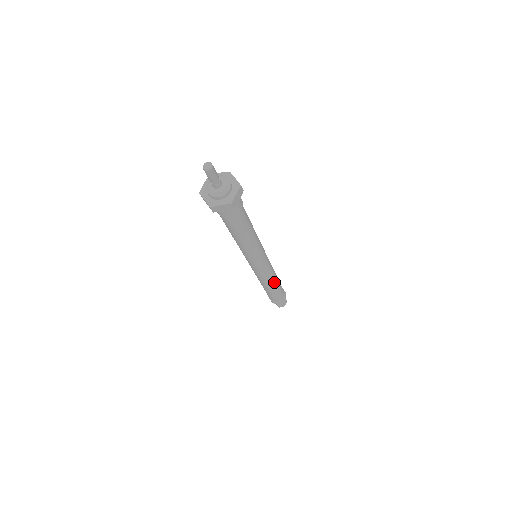
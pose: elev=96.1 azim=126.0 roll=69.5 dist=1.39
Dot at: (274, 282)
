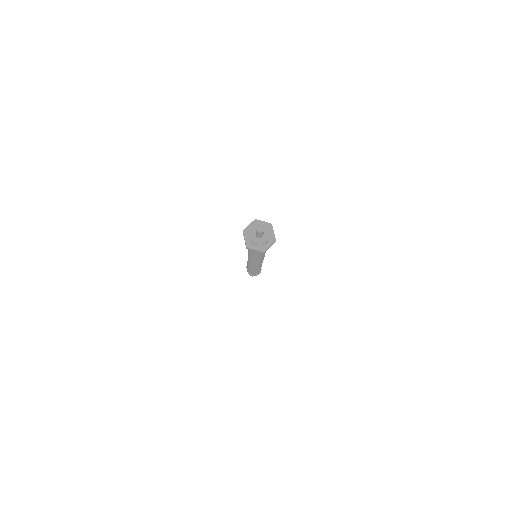
Dot at: (258, 269)
